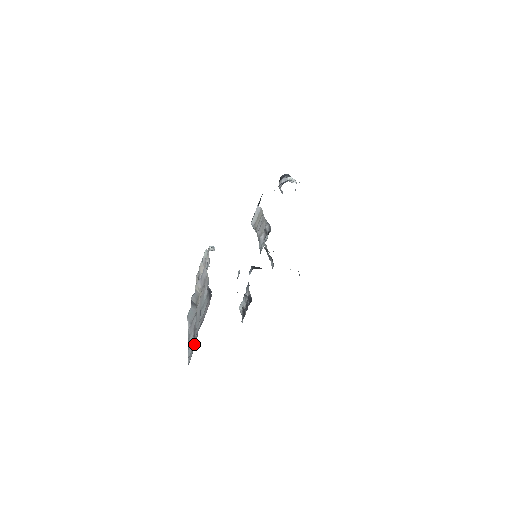
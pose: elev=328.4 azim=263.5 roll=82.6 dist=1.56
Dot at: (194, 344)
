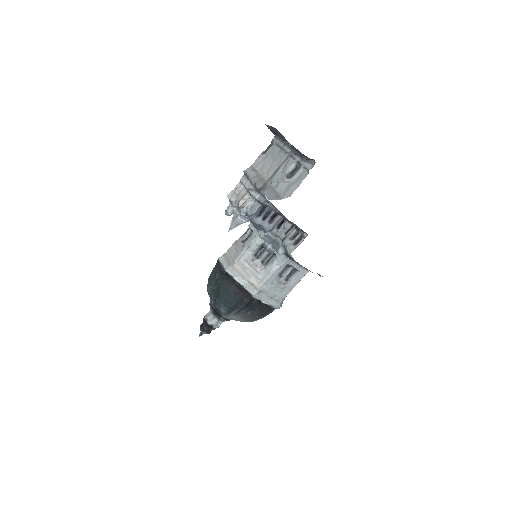
Dot at: (298, 160)
